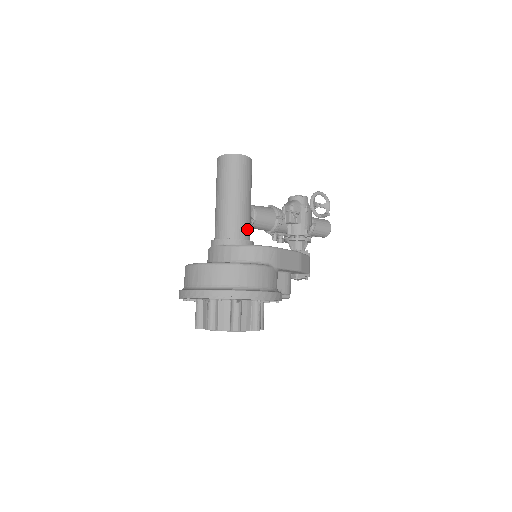
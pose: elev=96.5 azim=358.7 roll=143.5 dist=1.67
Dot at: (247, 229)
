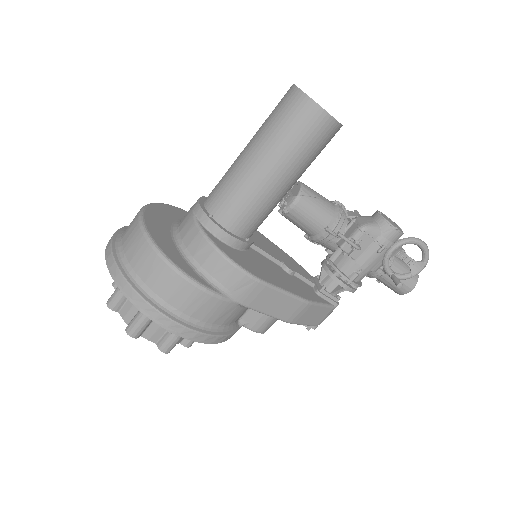
Dot at: (250, 221)
